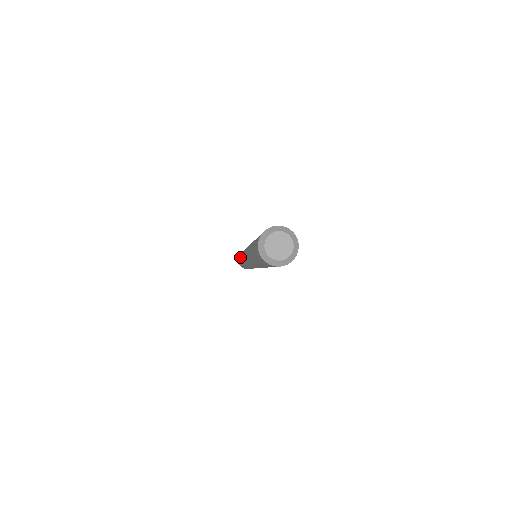
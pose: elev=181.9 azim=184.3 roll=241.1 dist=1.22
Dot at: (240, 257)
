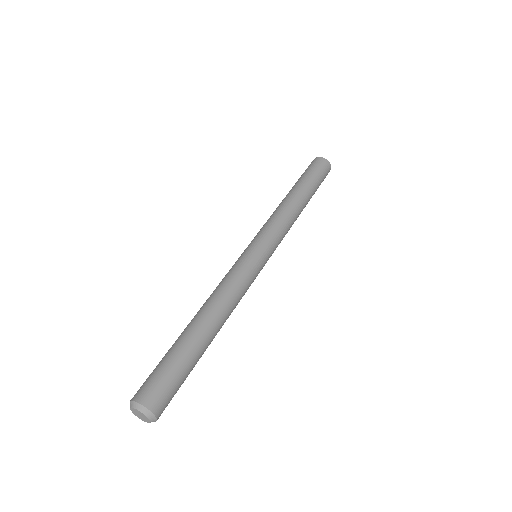
Dot at: occluded
